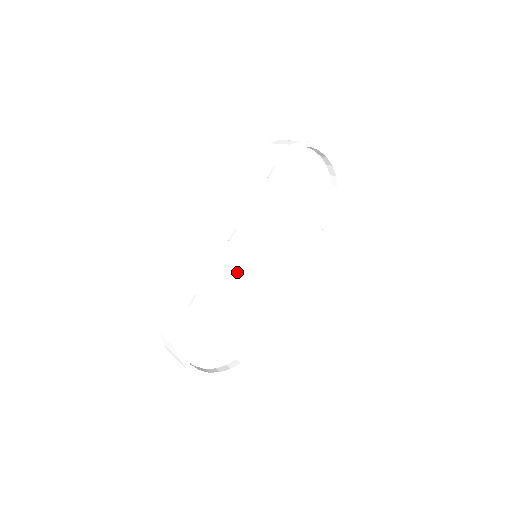
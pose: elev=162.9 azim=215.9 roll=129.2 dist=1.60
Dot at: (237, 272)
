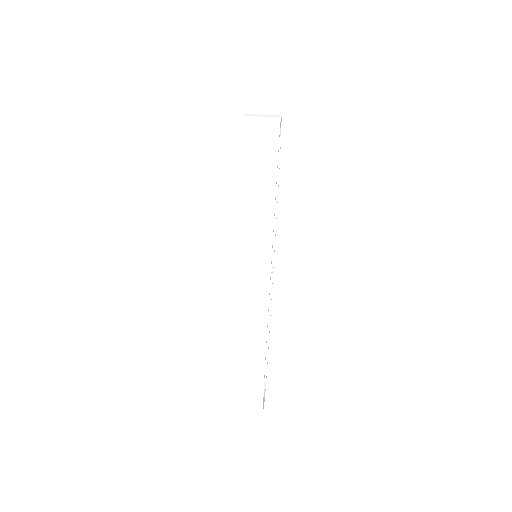
Dot at: occluded
